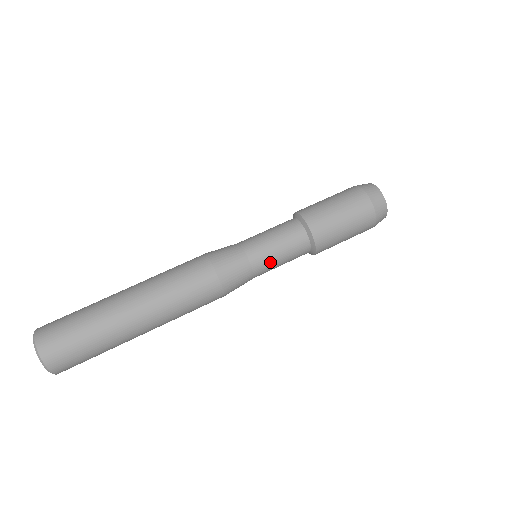
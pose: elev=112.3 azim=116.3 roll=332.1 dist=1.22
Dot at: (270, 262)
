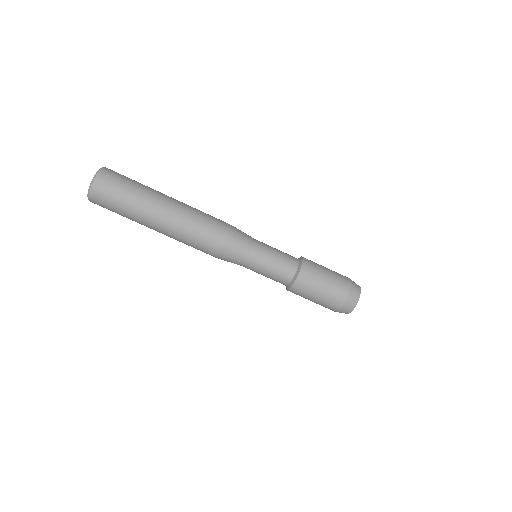
Dot at: (257, 271)
